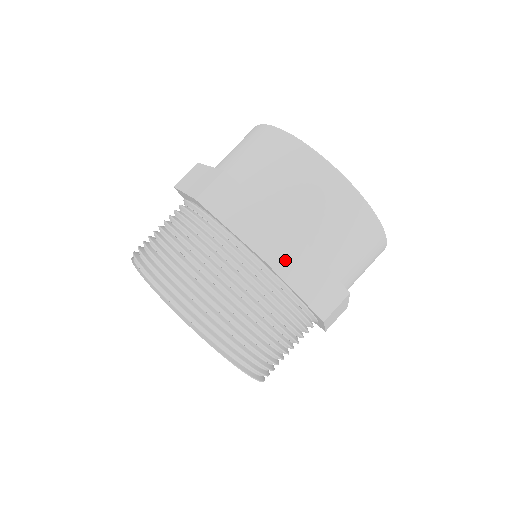
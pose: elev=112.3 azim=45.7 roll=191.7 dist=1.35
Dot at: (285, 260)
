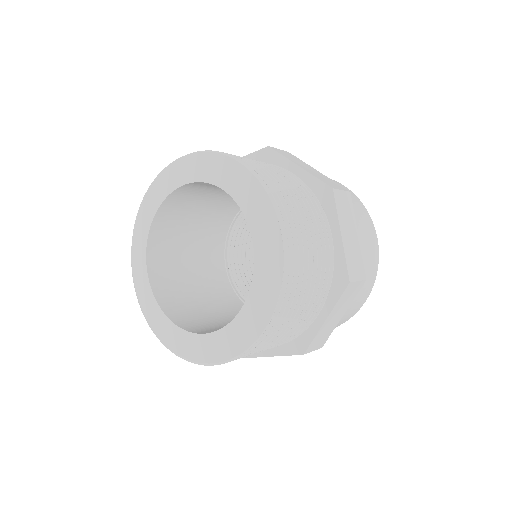
Dot at: (342, 202)
